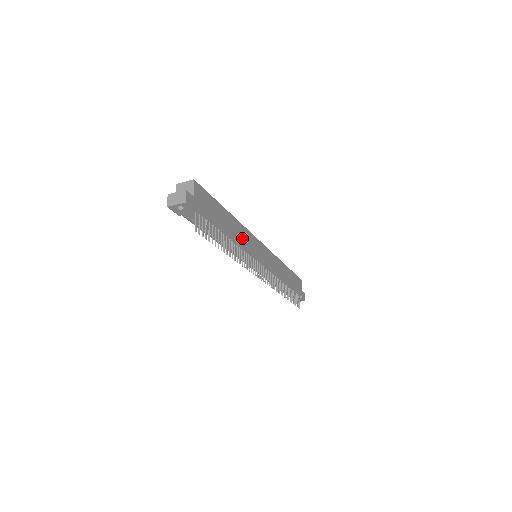
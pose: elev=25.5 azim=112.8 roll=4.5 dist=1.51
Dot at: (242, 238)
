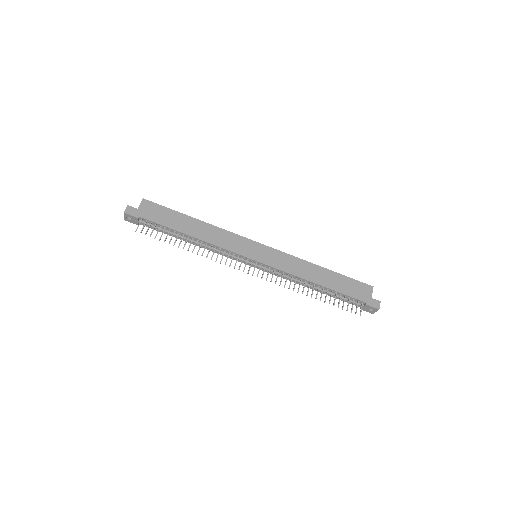
Dot at: (215, 238)
